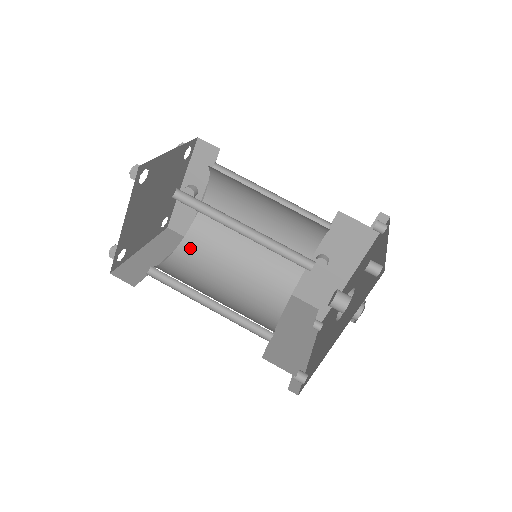
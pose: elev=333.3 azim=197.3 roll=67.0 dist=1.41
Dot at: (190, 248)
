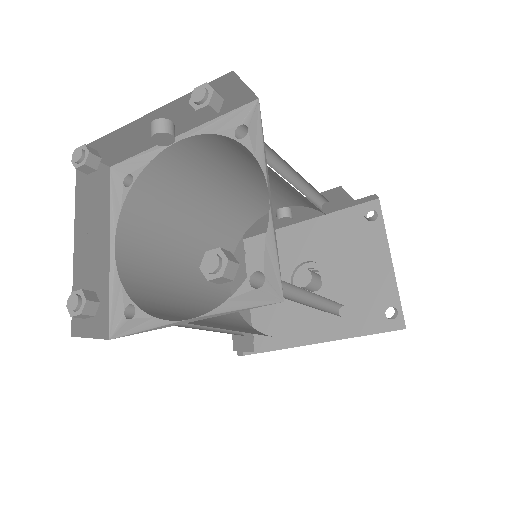
Dot at: (137, 210)
